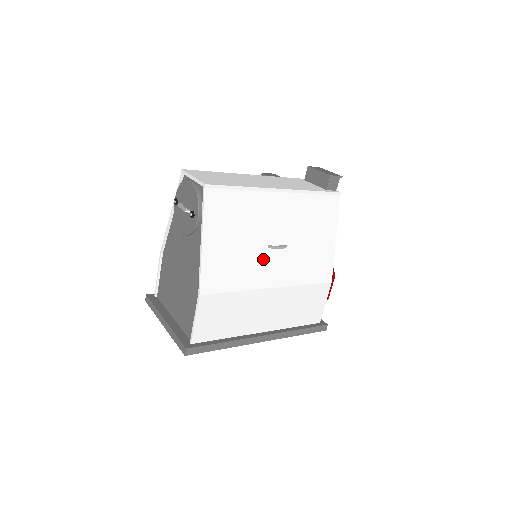
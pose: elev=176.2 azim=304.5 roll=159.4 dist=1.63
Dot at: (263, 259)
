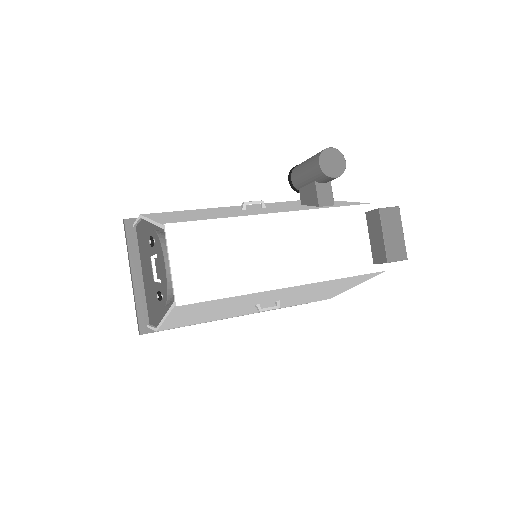
Dot at: (245, 309)
